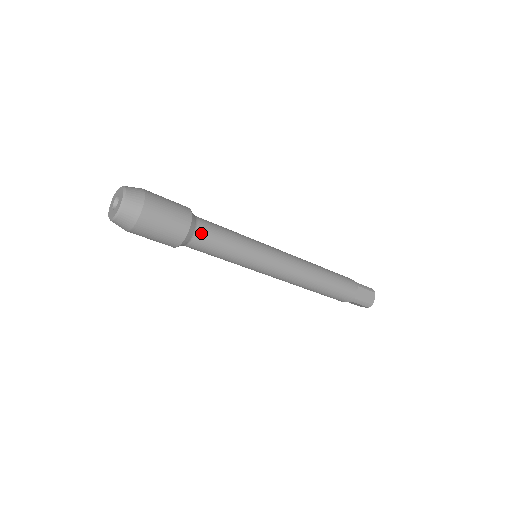
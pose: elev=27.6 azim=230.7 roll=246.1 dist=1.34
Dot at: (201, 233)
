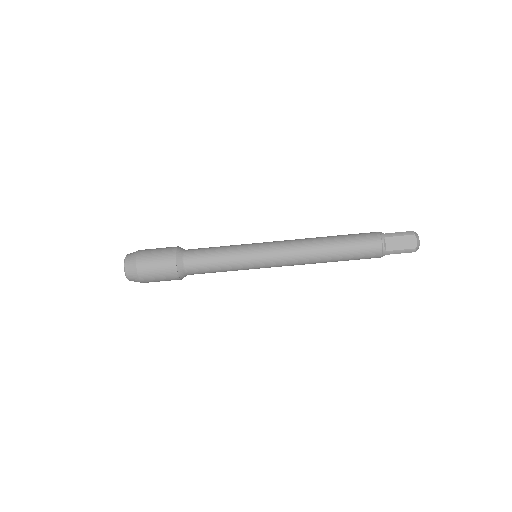
Dot at: (191, 249)
